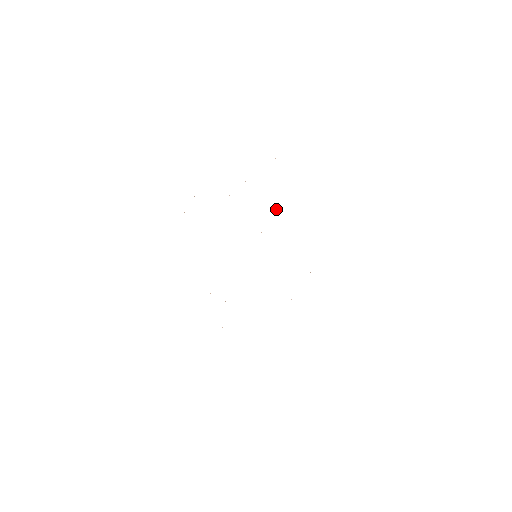
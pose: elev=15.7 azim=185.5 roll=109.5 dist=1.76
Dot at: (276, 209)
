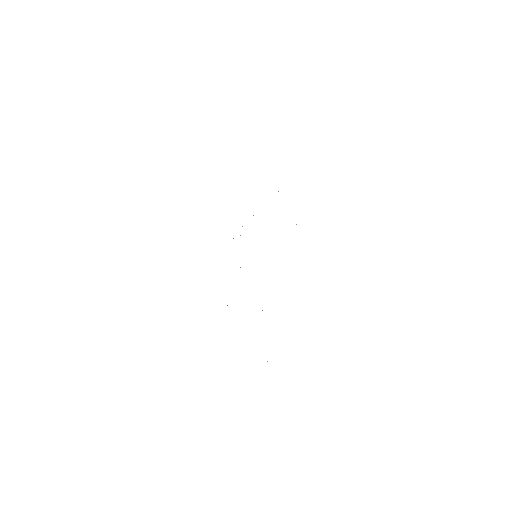
Dot at: occluded
